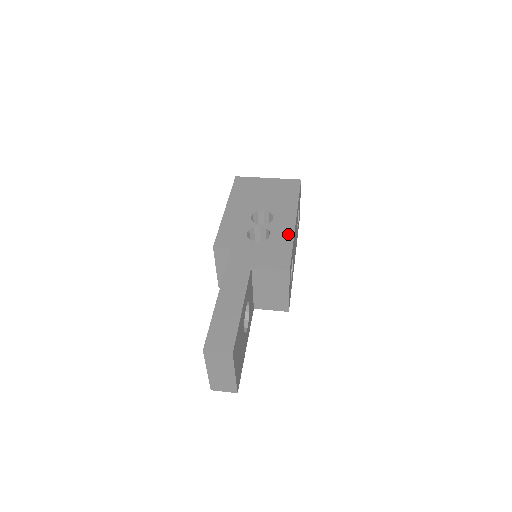
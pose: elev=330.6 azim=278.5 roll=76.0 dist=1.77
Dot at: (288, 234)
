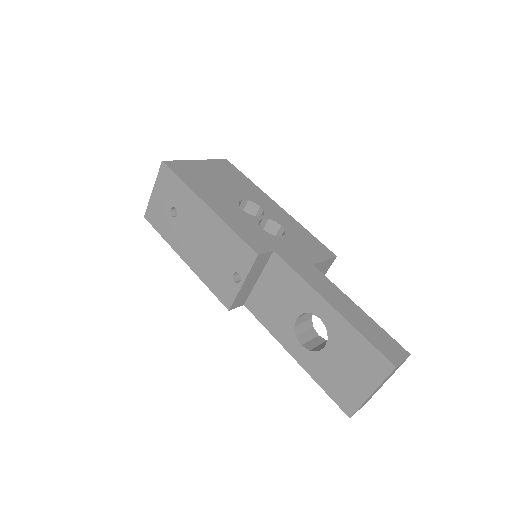
Dot at: (292, 221)
